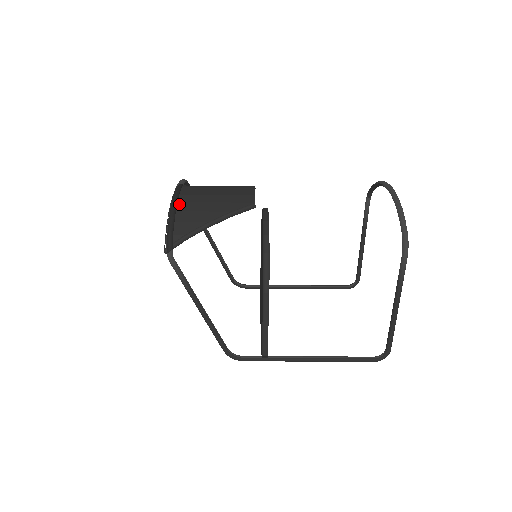
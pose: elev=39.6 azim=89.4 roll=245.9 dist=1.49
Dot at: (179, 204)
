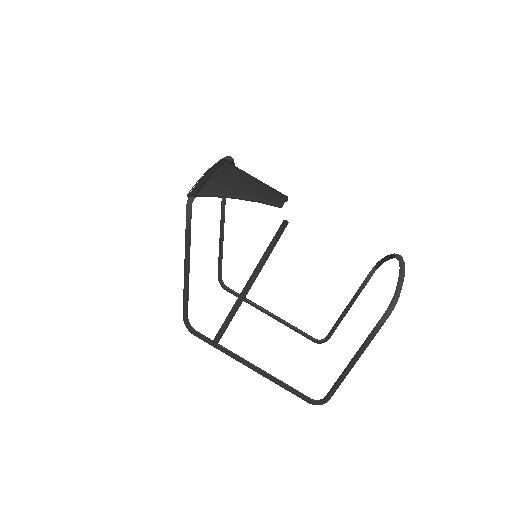
Dot at: (221, 169)
